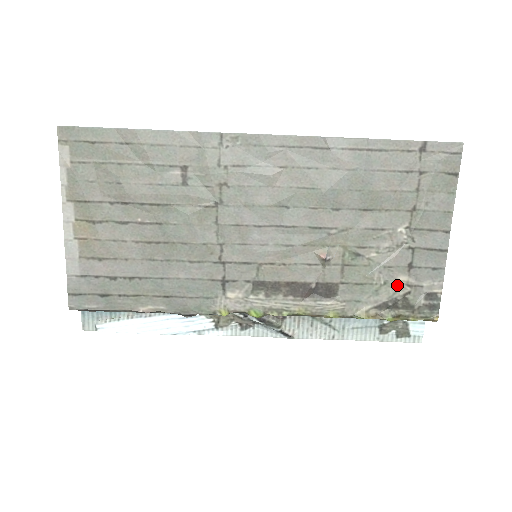
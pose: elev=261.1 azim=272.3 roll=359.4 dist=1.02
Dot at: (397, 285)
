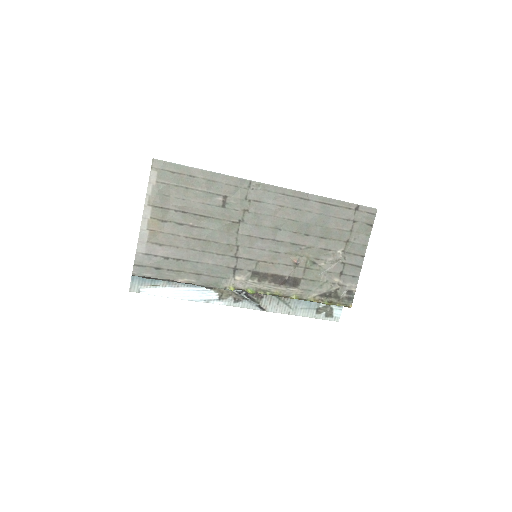
Dot at: (333, 284)
